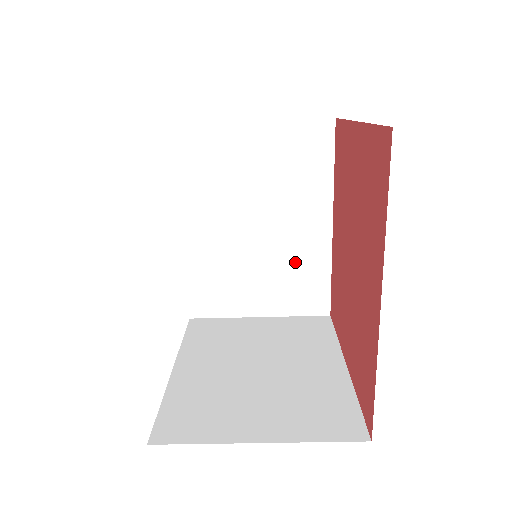
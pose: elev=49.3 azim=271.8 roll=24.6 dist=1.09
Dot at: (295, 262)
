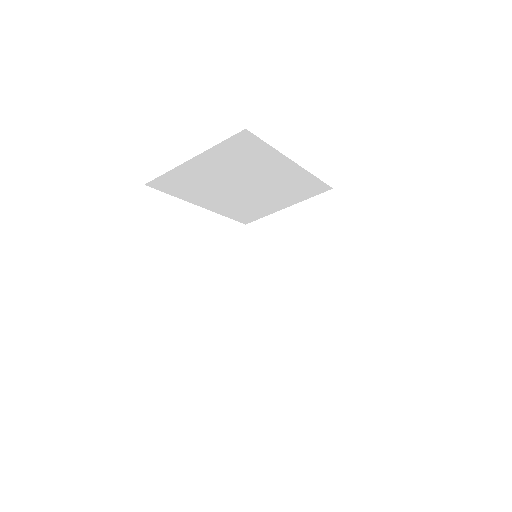
Dot at: (287, 185)
